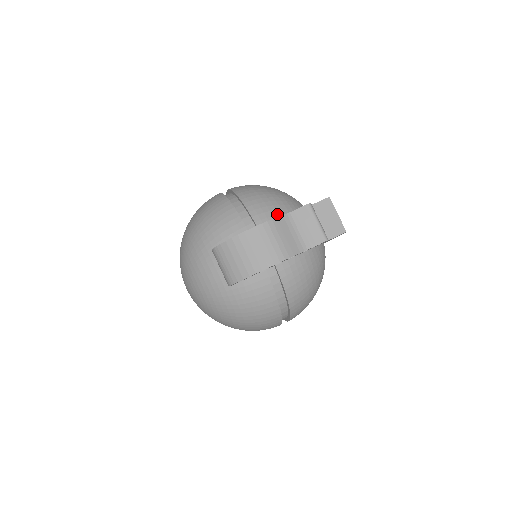
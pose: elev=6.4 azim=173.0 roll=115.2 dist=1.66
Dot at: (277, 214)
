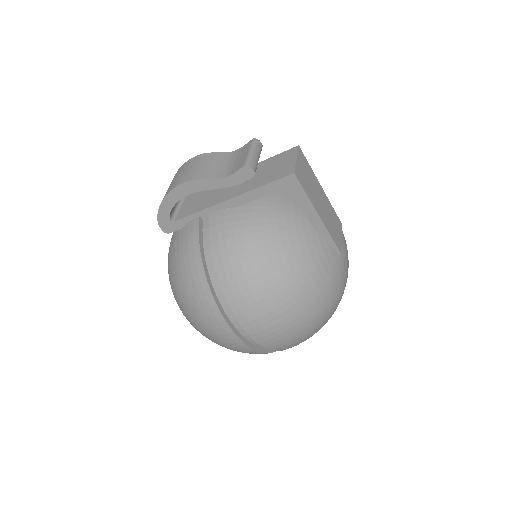
Dot at: occluded
